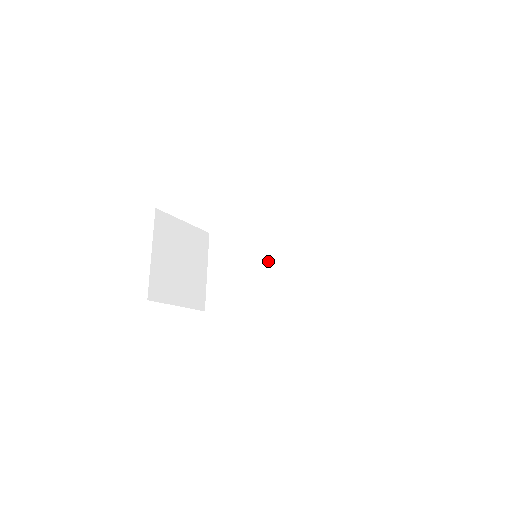
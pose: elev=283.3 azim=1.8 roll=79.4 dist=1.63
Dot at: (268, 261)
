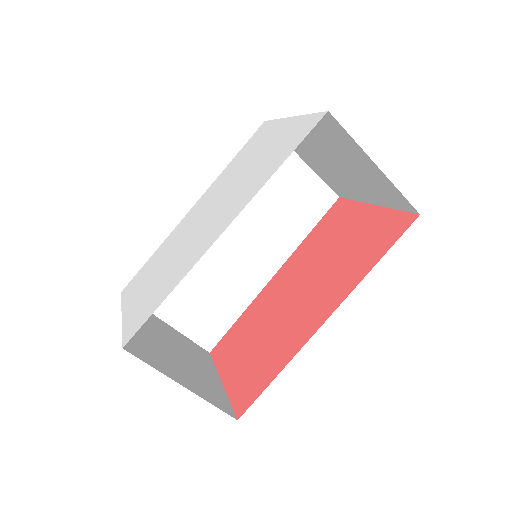
Dot at: (223, 246)
